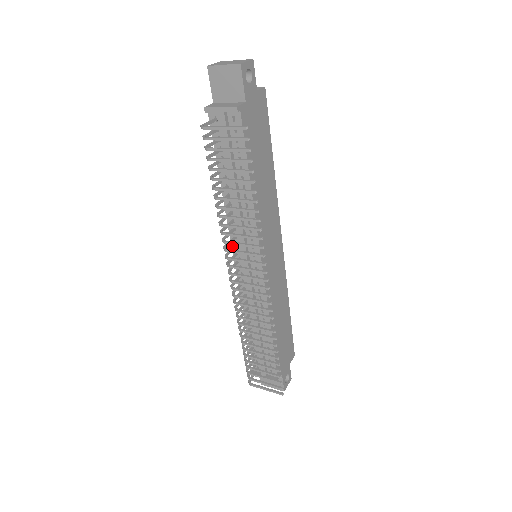
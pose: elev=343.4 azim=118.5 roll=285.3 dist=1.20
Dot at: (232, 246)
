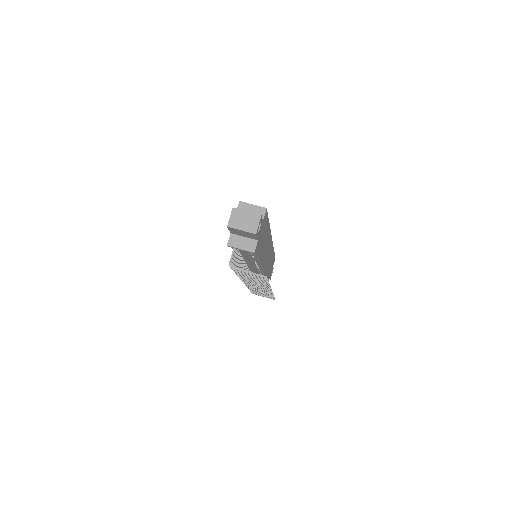
Dot at: occluded
